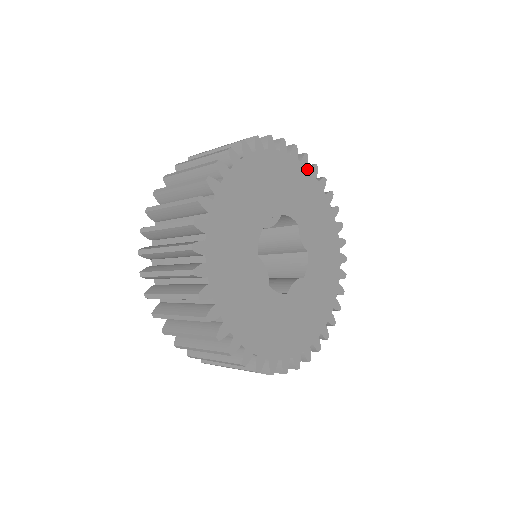
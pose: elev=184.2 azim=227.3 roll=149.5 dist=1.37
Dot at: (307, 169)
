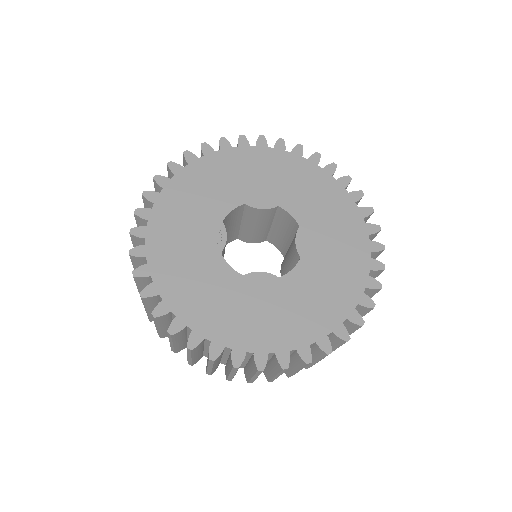
Dot at: (199, 160)
